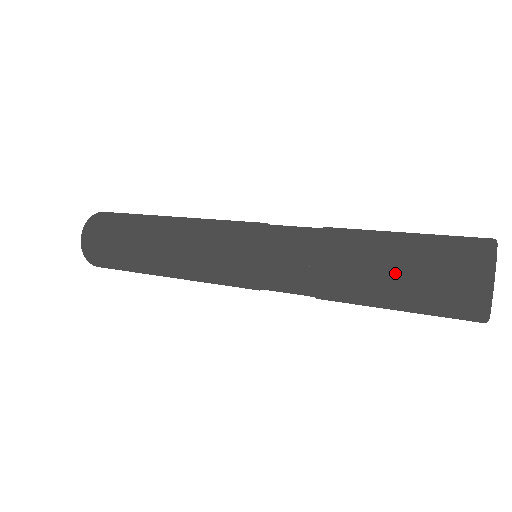
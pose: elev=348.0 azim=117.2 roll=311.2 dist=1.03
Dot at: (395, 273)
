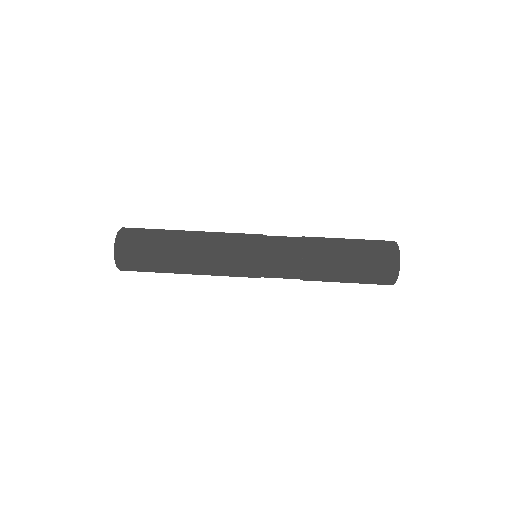
Dot at: (352, 266)
